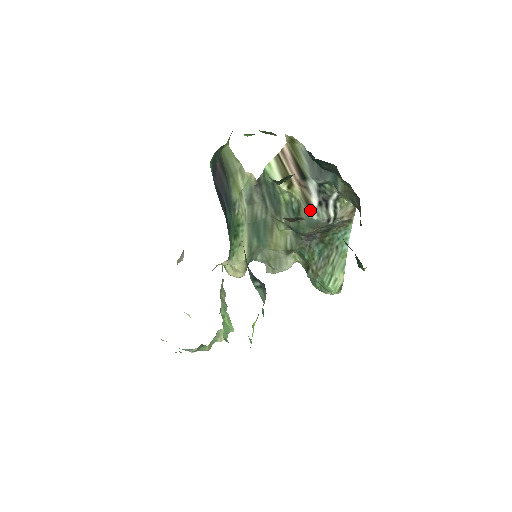
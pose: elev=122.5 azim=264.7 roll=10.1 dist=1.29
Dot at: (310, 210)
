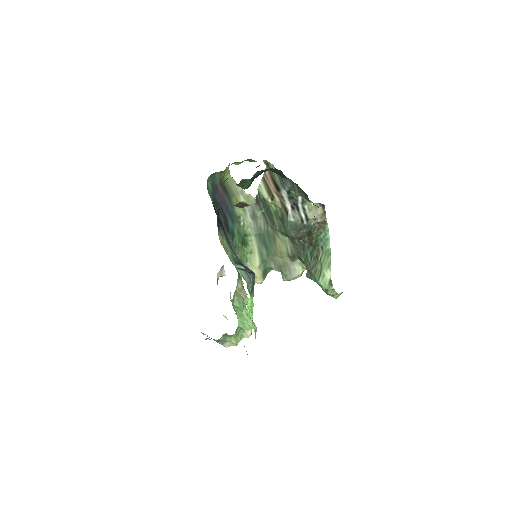
Dot at: (287, 214)
